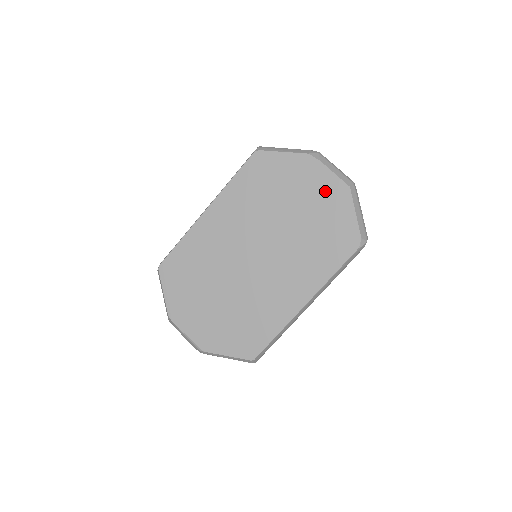
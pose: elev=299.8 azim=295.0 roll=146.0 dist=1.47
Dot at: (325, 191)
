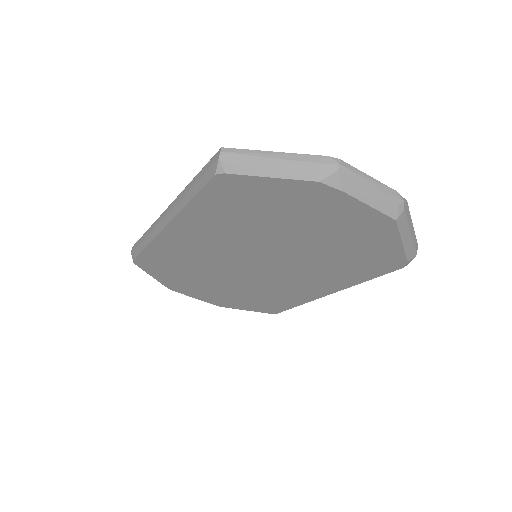
Dot at: (352, 222)
